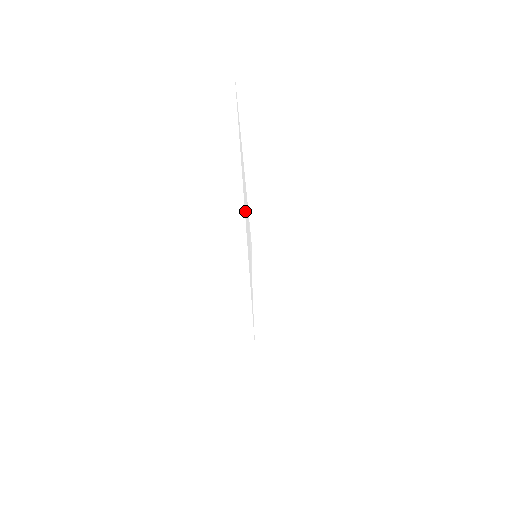
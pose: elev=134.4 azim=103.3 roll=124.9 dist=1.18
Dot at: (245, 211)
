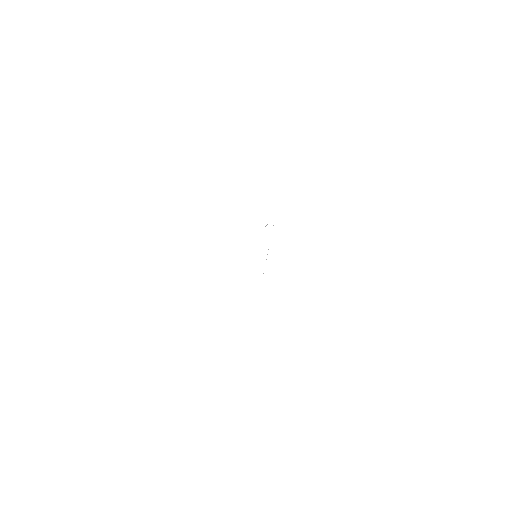
Dot at: occluded
